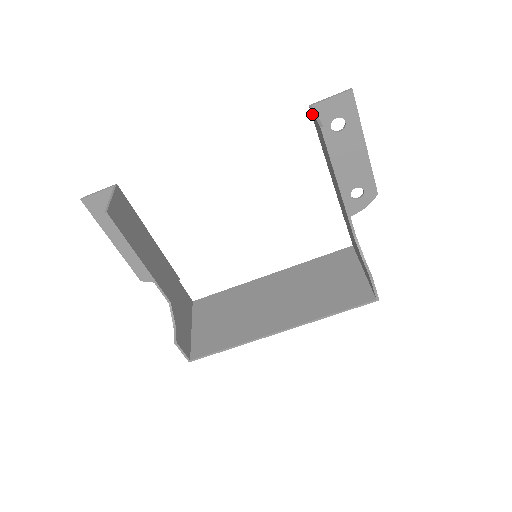
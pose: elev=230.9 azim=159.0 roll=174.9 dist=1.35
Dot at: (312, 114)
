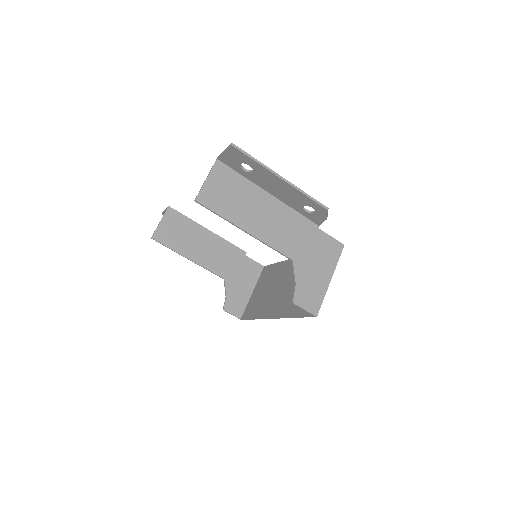
Dot at: (216, 169)
